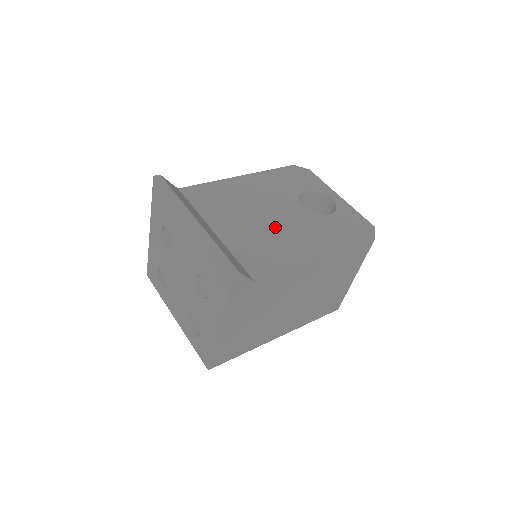
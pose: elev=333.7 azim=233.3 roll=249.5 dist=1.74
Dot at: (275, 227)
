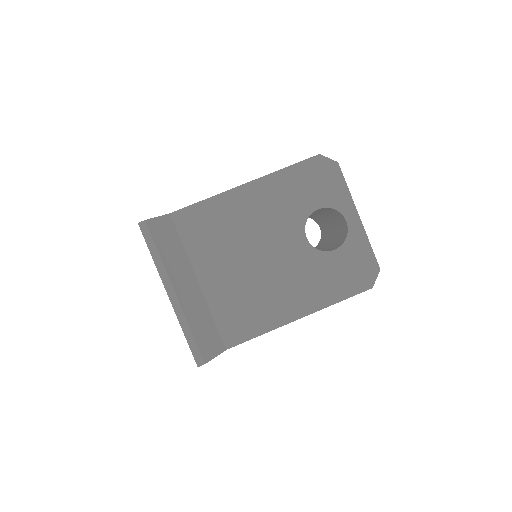
Dot at: (264, 274)
